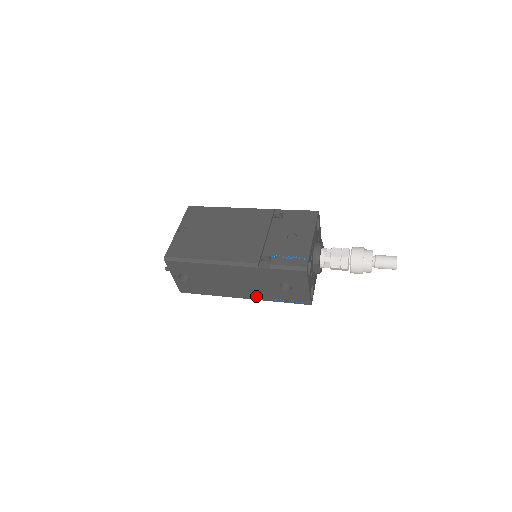
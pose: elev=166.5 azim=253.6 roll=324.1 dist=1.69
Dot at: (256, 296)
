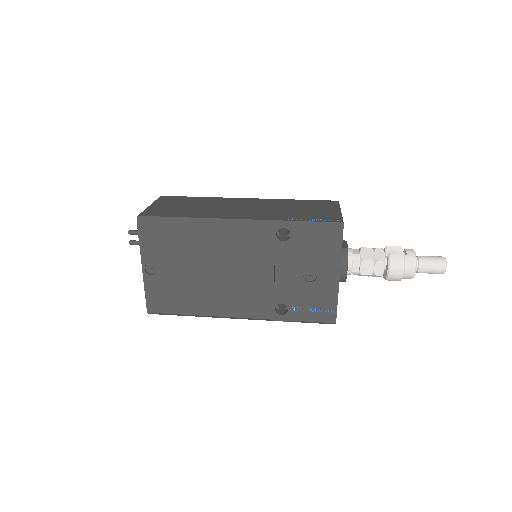
Dot at: occluded
